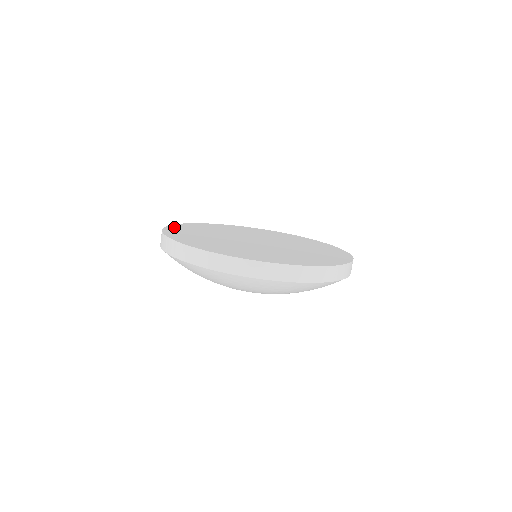
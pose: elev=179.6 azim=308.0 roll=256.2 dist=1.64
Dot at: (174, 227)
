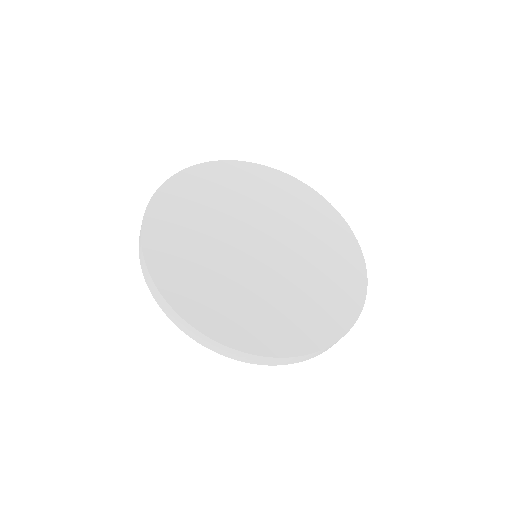
Dot at: (171, 188)
